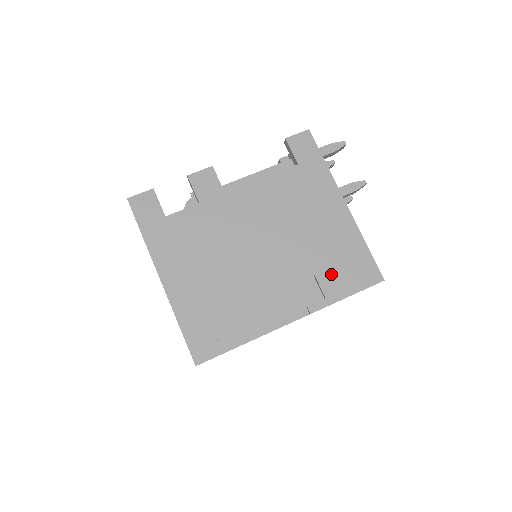
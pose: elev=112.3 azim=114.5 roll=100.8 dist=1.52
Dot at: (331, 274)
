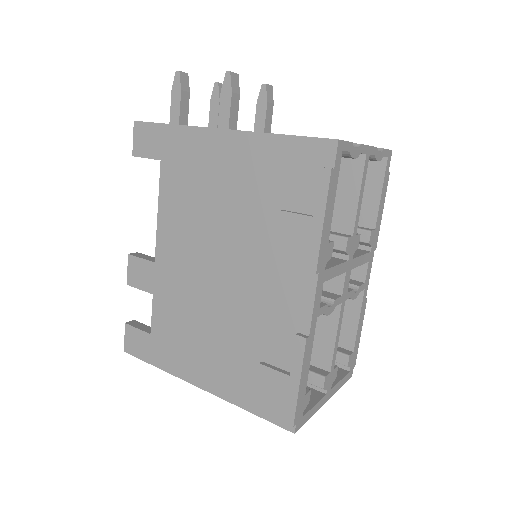
Dot at: (286, 212)
